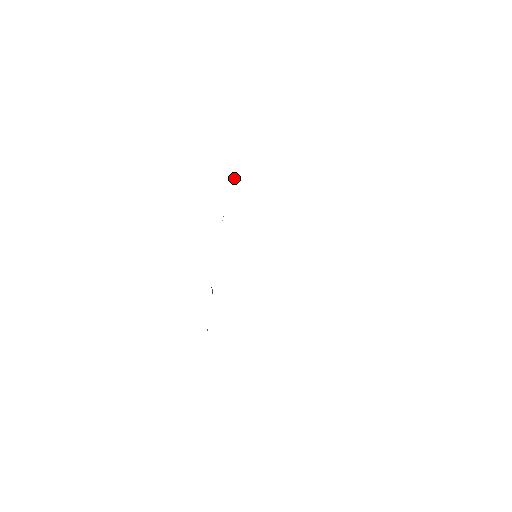
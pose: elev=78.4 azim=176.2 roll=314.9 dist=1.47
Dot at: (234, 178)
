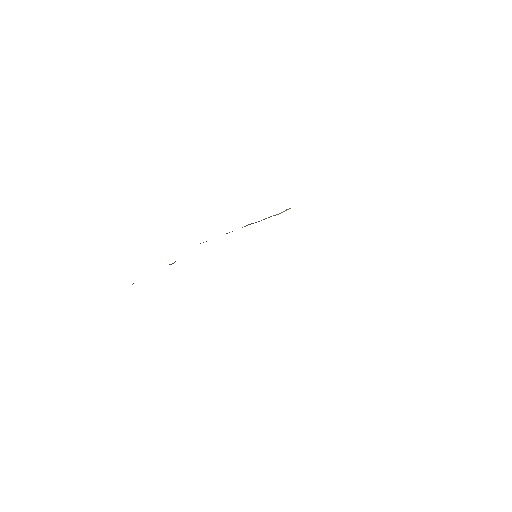
Dot at: (286, 210)
